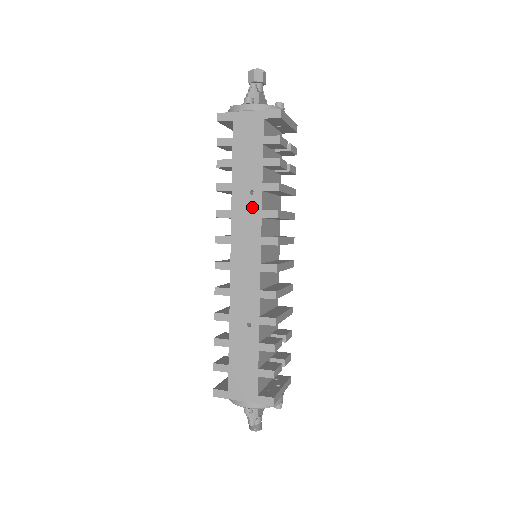
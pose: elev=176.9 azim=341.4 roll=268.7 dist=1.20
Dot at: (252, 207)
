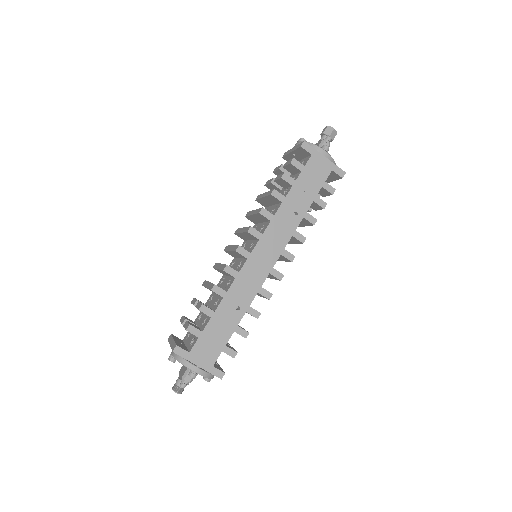
Dot at: (290, 224)
